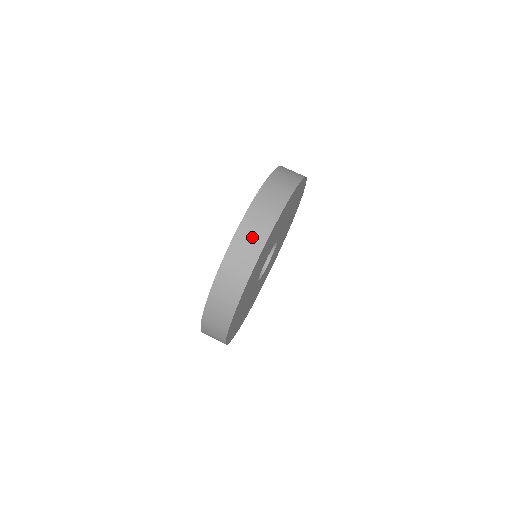
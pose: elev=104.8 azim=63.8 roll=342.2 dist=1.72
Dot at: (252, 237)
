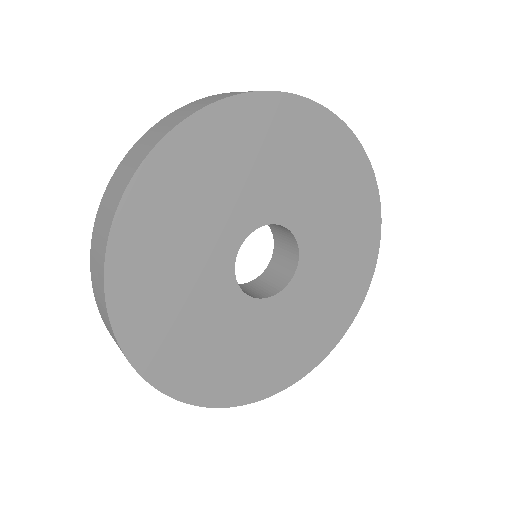
Dot at: (154, 135)
